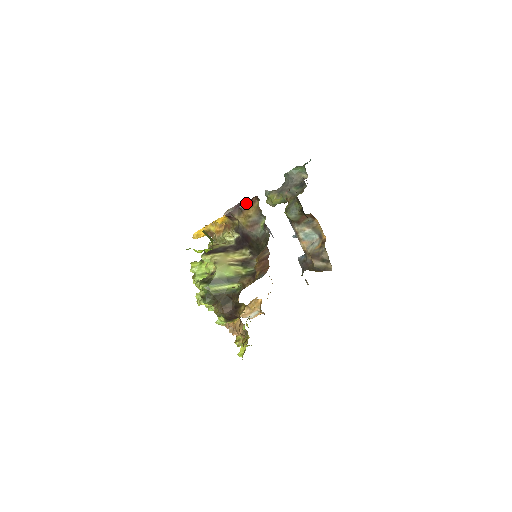
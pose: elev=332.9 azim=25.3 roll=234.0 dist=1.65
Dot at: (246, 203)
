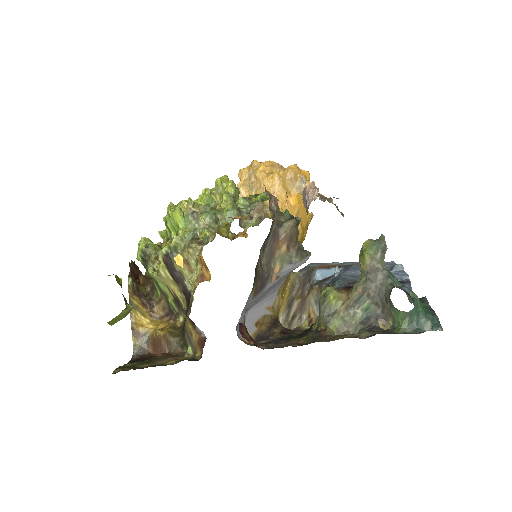
Dot at: (202, 334)
